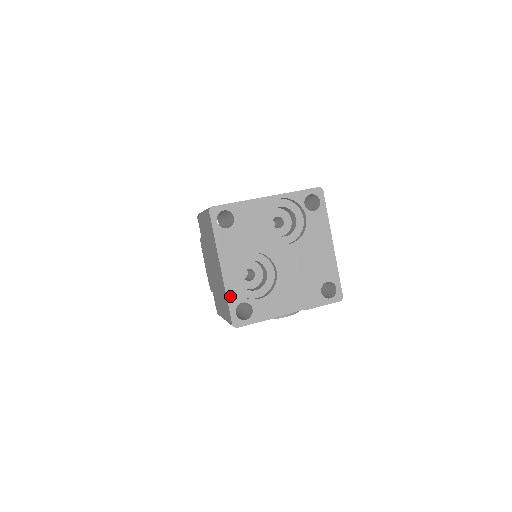
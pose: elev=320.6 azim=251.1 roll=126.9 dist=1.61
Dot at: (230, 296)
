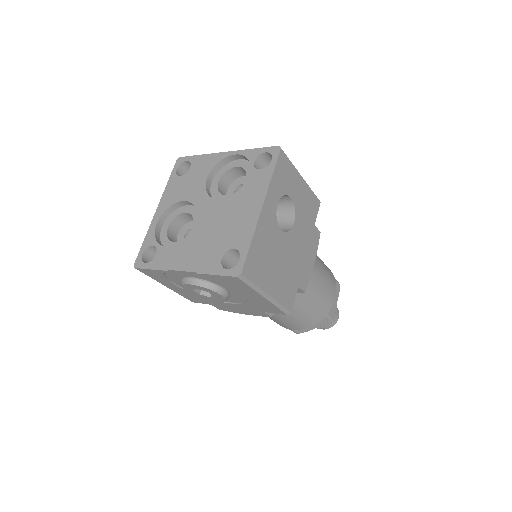
Dot at: (148, 236)
